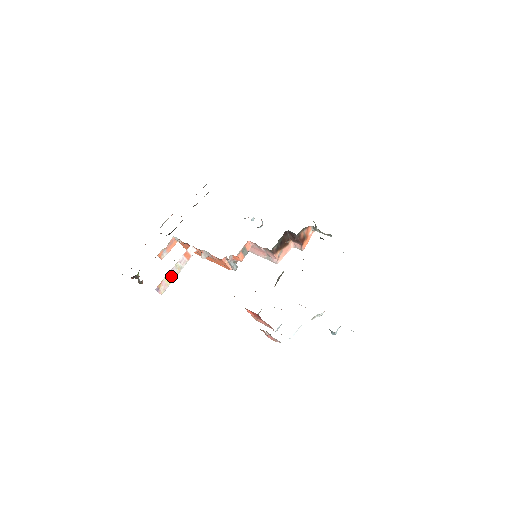
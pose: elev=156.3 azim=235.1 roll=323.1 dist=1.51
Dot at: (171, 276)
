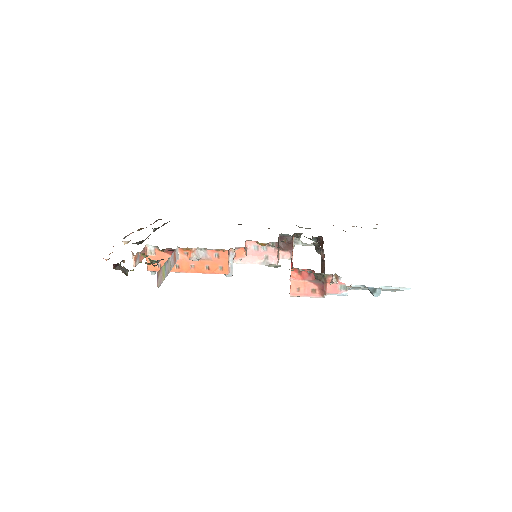
Dot at: (165, 270)
